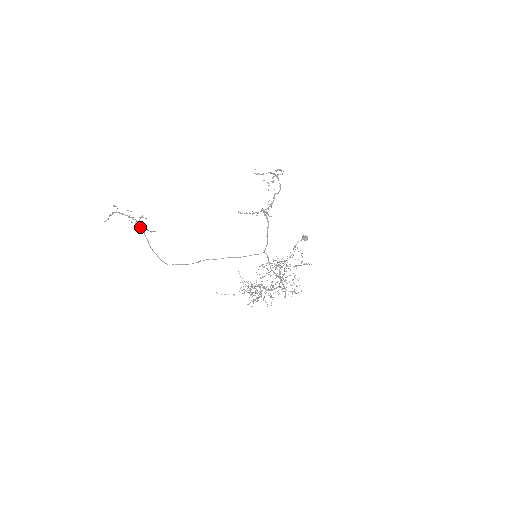
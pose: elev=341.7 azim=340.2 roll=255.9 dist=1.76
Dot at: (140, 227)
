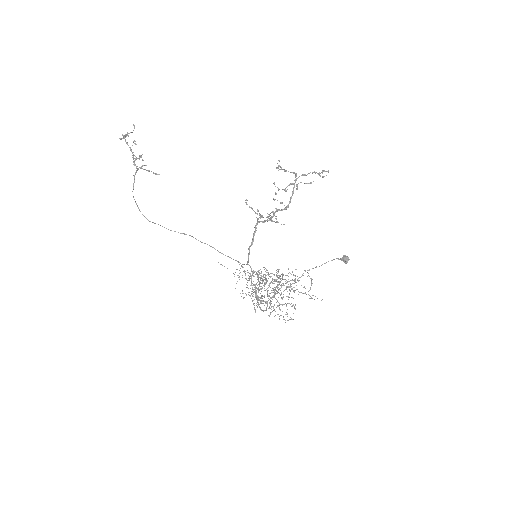
Dot at: (136, 167)
